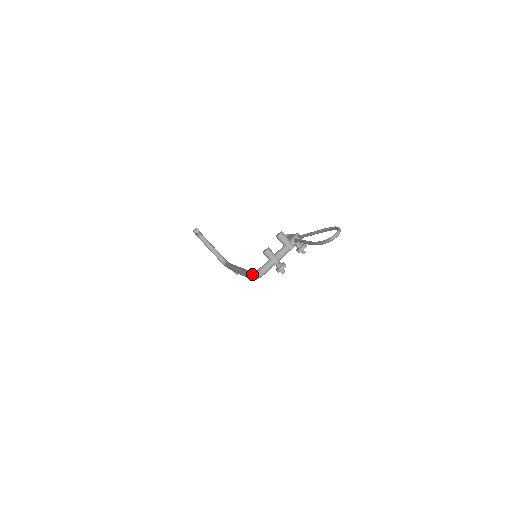
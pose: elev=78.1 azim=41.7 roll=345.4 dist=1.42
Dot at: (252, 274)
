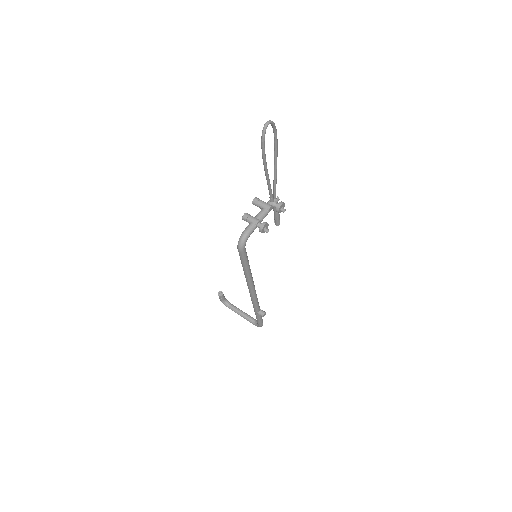
Dot at: occluded
